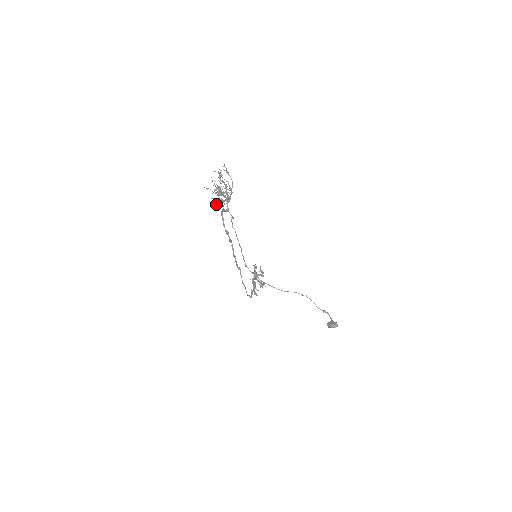
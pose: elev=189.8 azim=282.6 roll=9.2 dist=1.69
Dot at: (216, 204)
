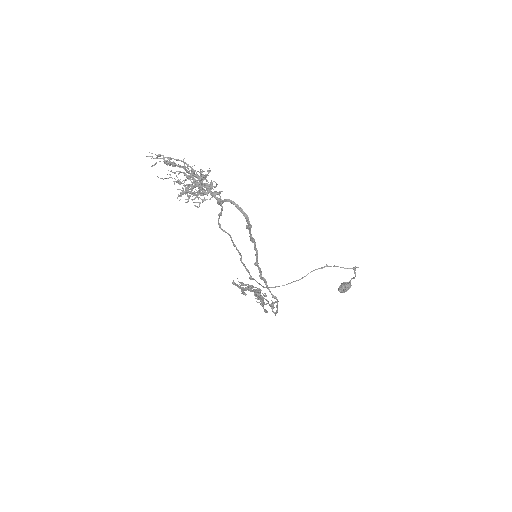
Dot at: (205, 199)
